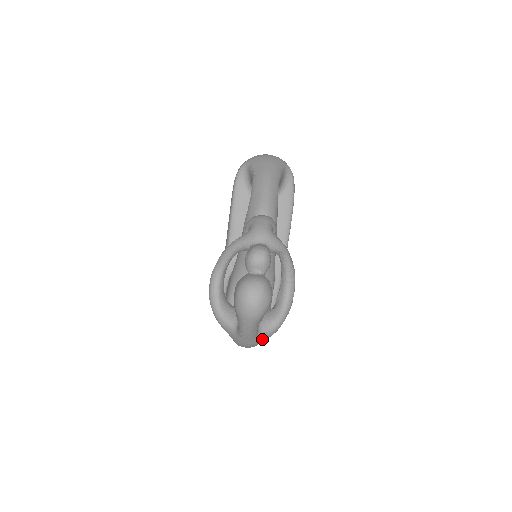
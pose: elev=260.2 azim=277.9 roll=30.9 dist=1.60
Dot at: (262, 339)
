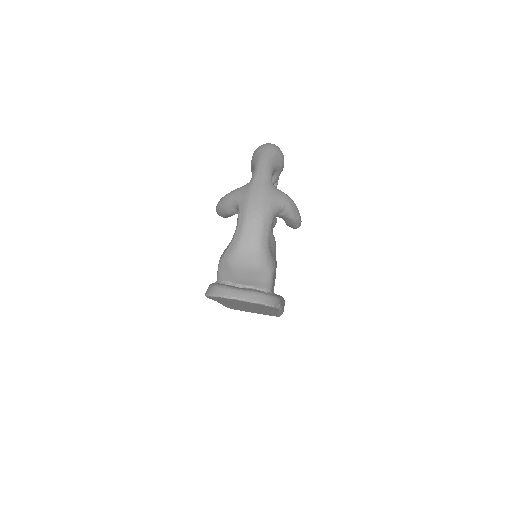
Dot at: (276, 194)
